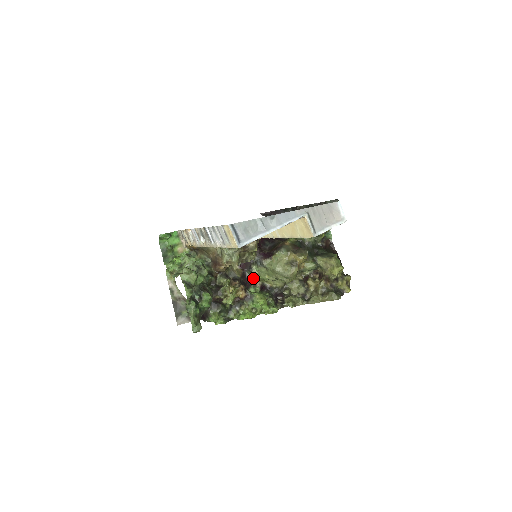
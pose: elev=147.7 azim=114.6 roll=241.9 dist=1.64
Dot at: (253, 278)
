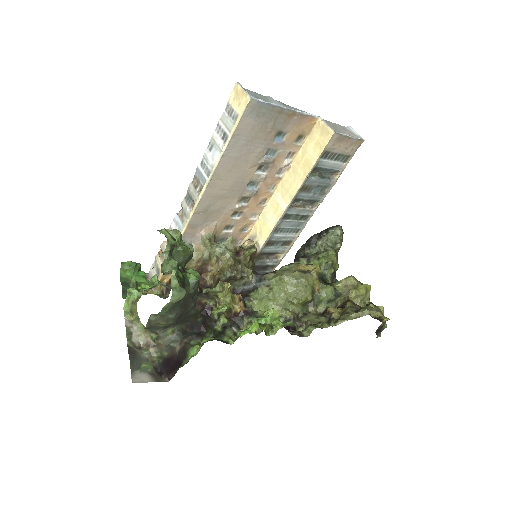
Dot at: occluded
